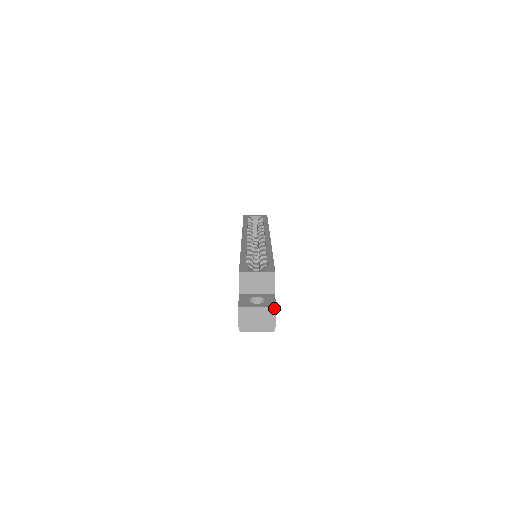
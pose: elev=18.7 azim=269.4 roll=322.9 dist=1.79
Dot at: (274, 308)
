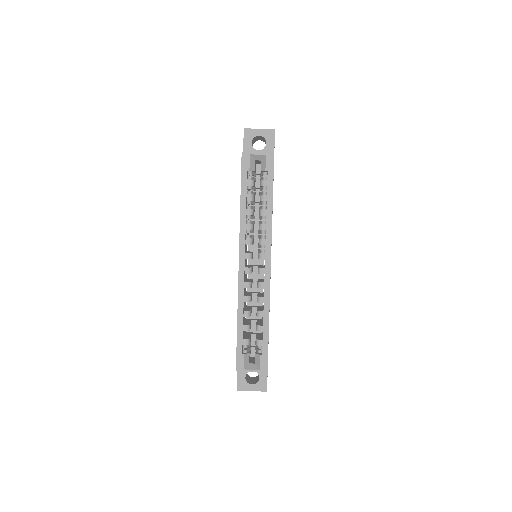
Dot at: (265, 391)
